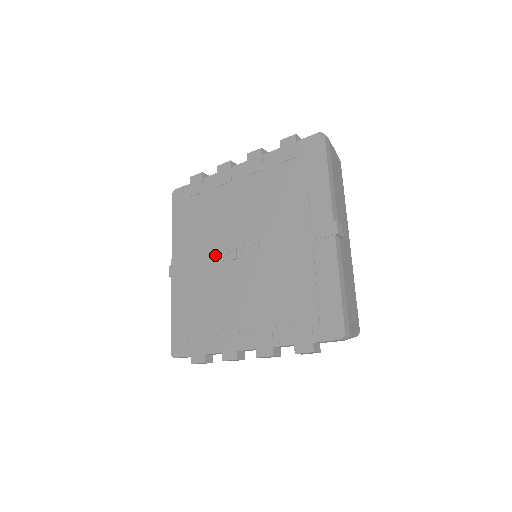
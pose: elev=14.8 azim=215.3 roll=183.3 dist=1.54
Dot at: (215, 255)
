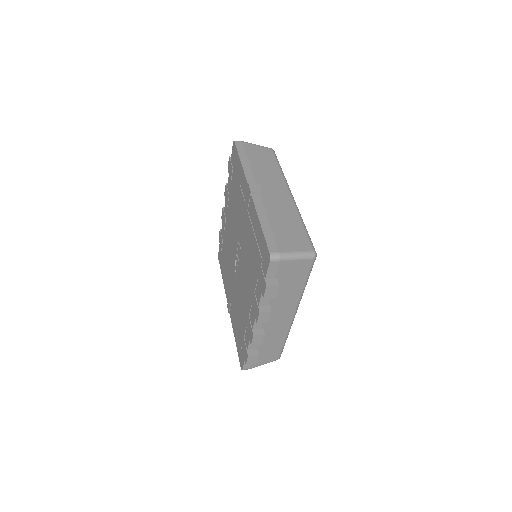
Dot at: (233, 274)
